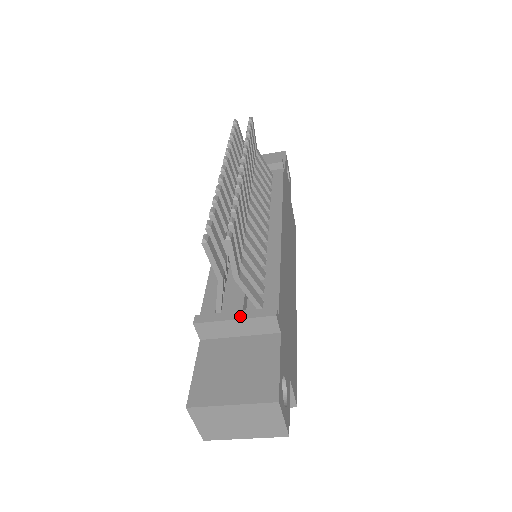
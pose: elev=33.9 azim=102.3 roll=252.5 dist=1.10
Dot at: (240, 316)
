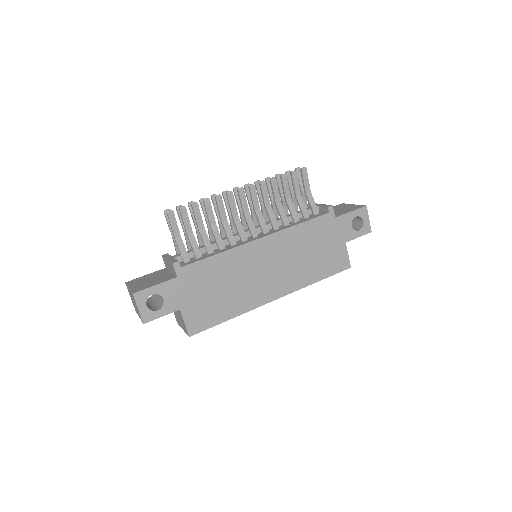
Dot at: (169, 259)
